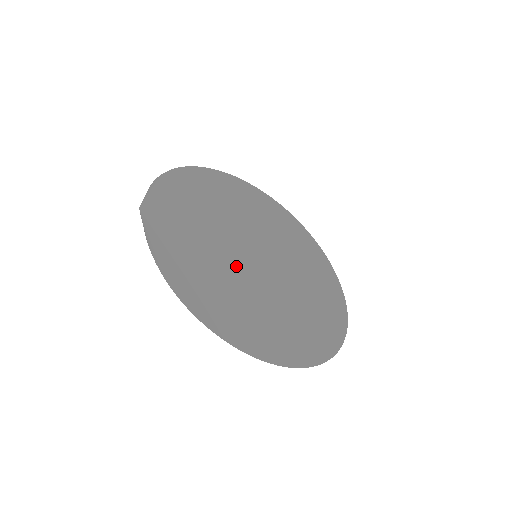
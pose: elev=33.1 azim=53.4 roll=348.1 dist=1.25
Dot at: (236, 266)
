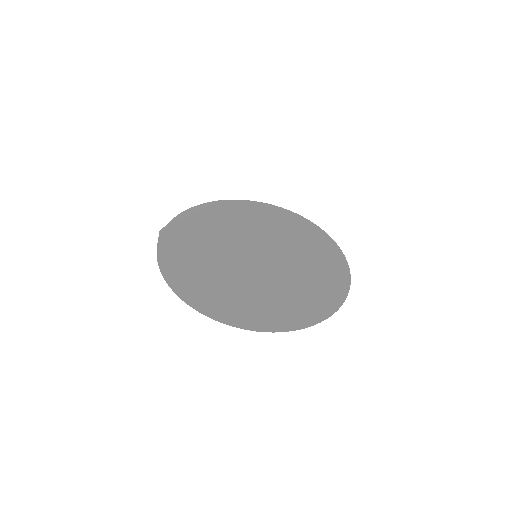
Dot at: (231, 263)
